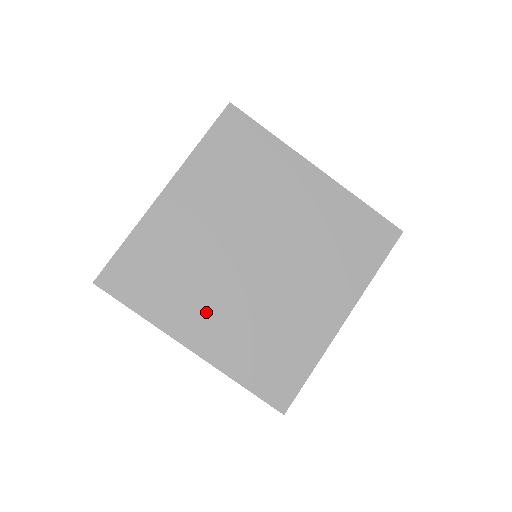
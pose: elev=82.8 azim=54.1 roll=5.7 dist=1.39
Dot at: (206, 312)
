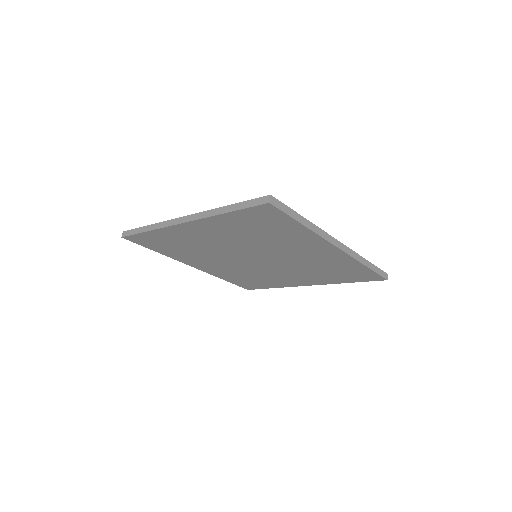
Dot at: (208, 262)
